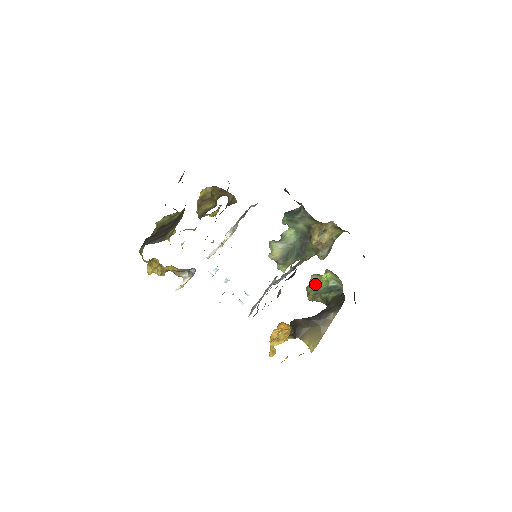
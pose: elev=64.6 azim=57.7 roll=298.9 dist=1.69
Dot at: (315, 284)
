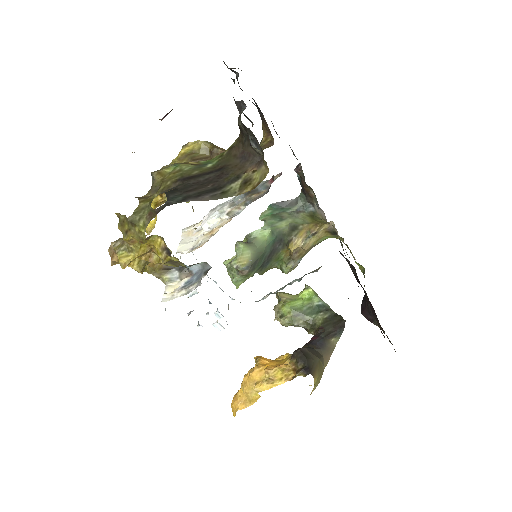
Dot at: (293, 303)
